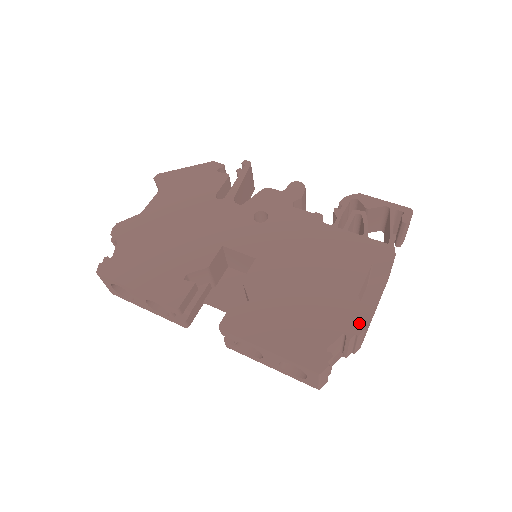
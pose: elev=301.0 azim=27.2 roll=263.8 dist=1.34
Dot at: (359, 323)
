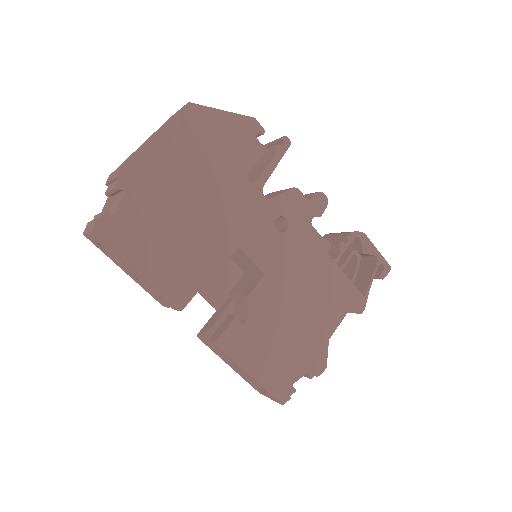
Dot at: (321, 366)
